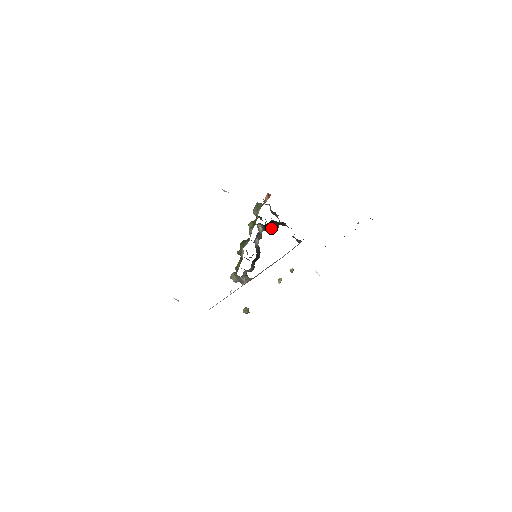
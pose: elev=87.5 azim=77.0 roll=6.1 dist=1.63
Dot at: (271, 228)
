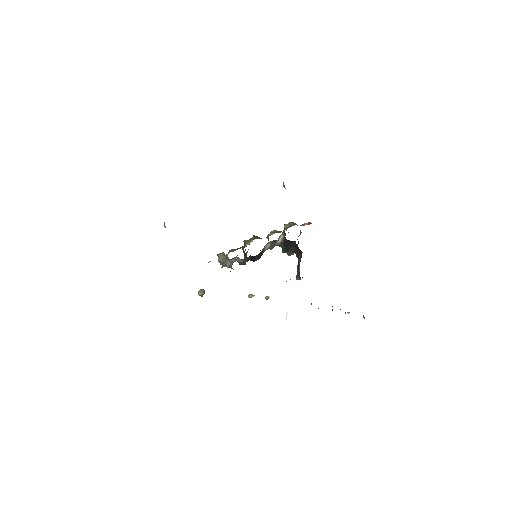
Dot at: (286, 249)
